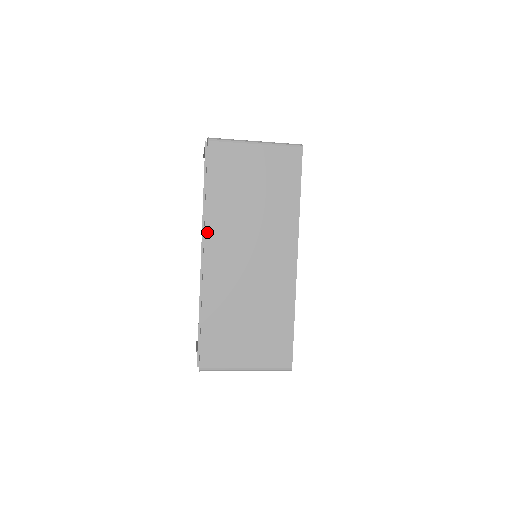
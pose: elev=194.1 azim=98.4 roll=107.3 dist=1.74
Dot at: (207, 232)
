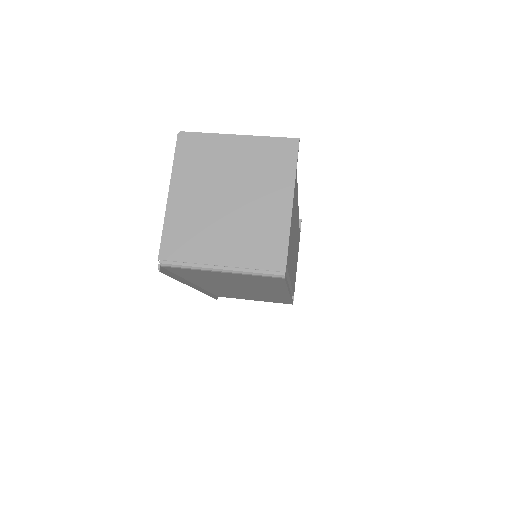
Dot at: (192, 282)
